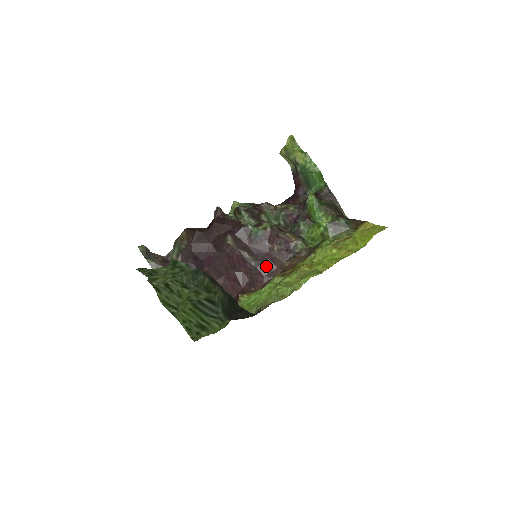
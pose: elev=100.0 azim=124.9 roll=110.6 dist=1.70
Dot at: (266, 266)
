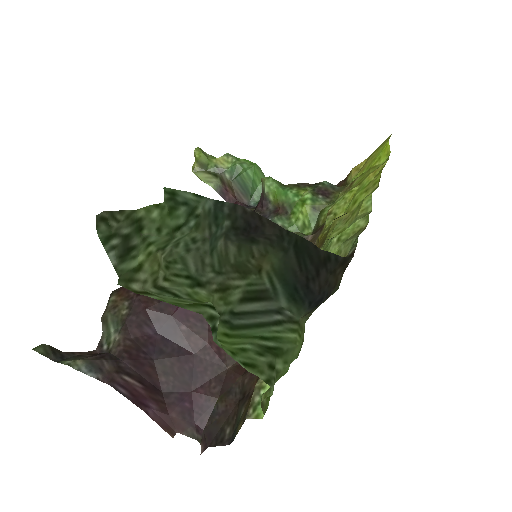
Dot at: occluded
